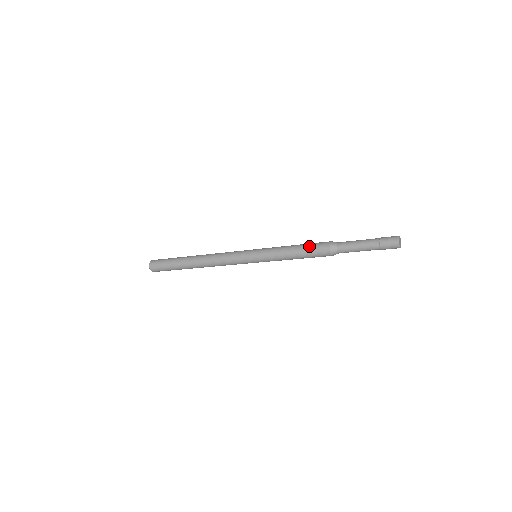
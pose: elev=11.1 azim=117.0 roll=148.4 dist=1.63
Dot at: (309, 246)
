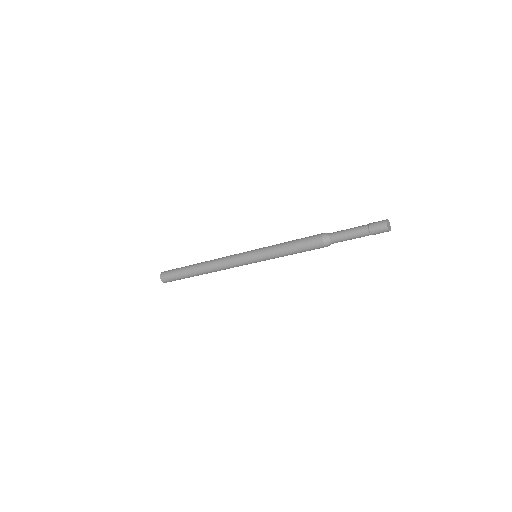
Dot at: (303, 243)
